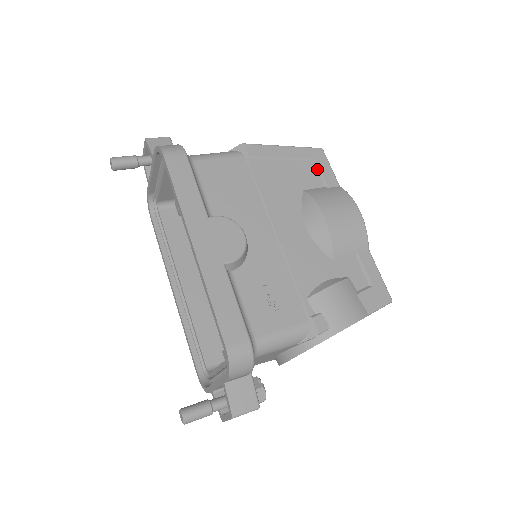
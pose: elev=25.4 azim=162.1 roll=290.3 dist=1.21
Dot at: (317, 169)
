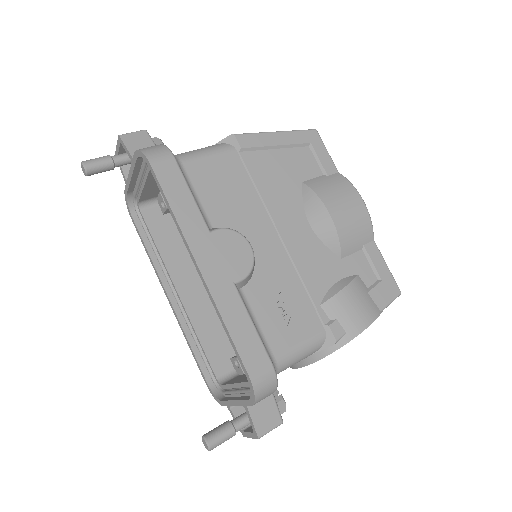
Dot at: (313, 155)
